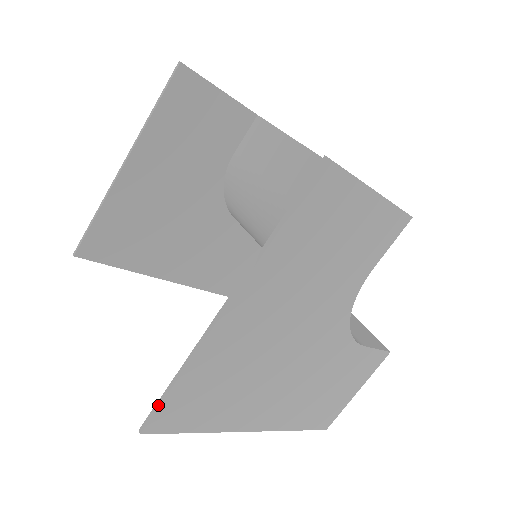
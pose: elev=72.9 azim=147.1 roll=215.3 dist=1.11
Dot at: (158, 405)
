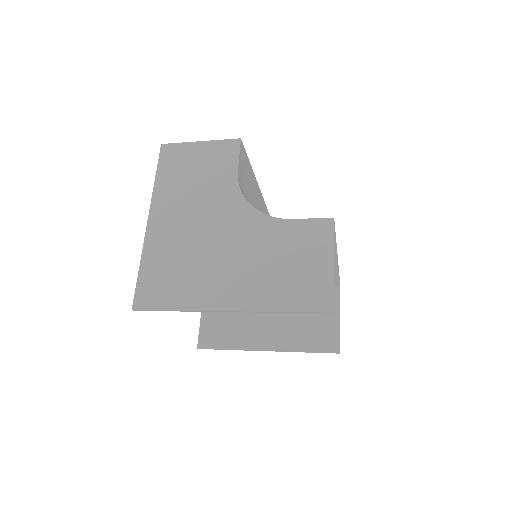
Dot at: (136, 288)
